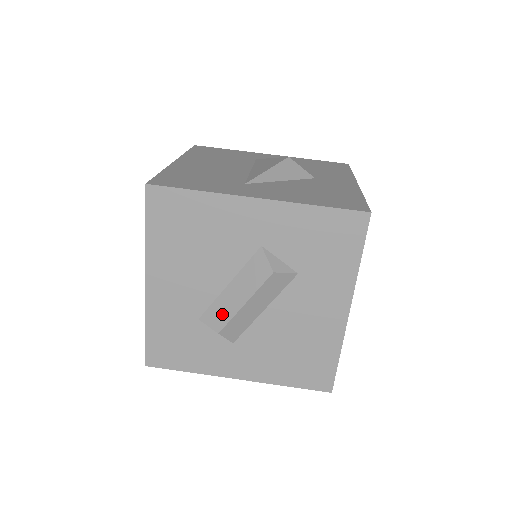
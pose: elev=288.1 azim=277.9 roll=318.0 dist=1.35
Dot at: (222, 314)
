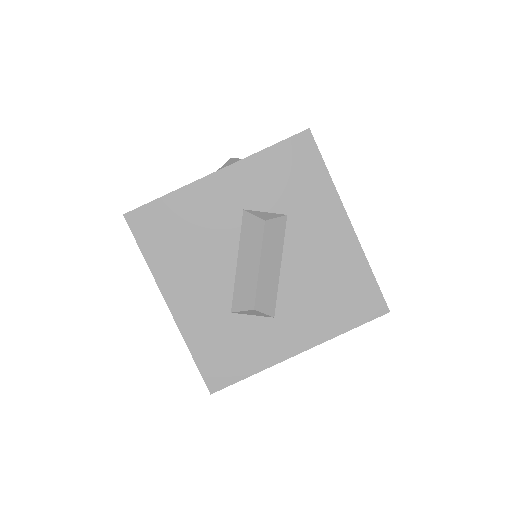
Dot at: (247, 290)
